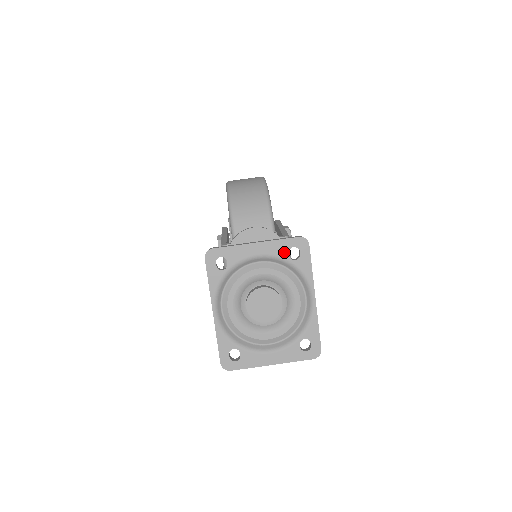
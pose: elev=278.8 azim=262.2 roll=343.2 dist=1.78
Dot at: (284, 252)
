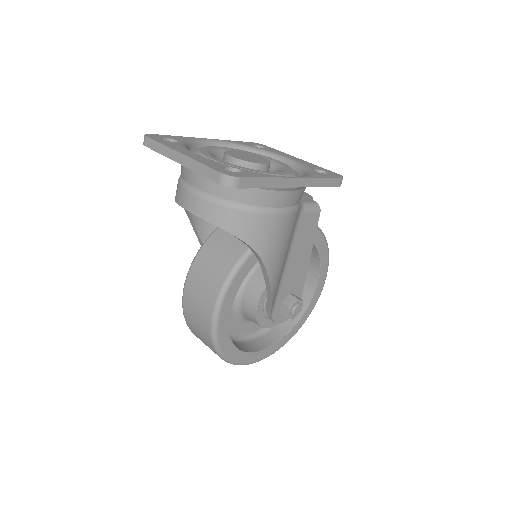
Dot at: (314, 168)
